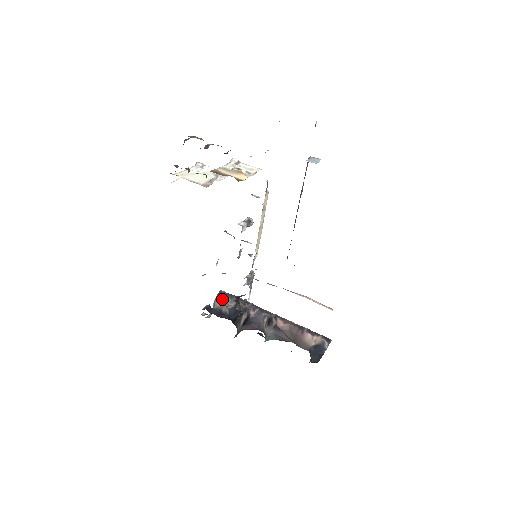
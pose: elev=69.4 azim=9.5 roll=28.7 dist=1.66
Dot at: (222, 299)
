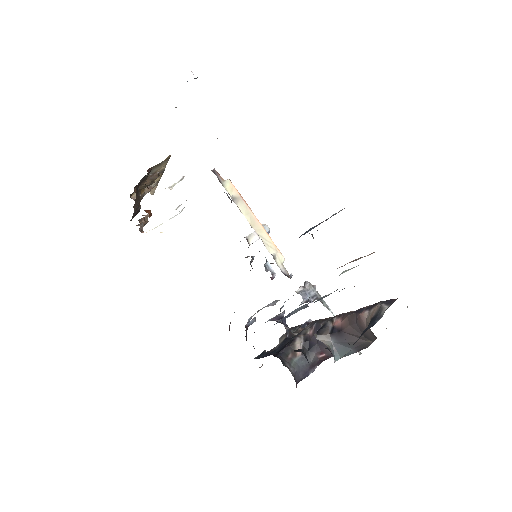
Dot at: (283, 337)
